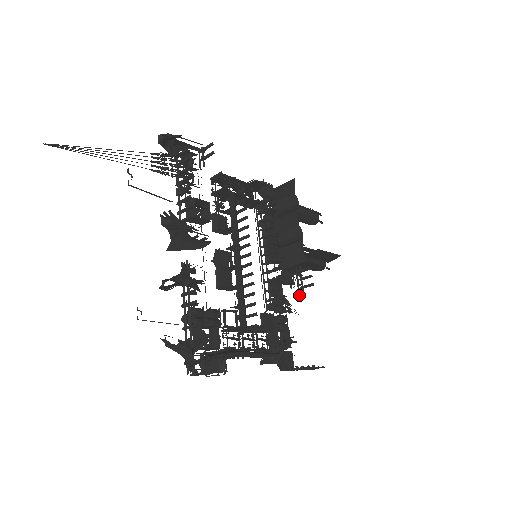
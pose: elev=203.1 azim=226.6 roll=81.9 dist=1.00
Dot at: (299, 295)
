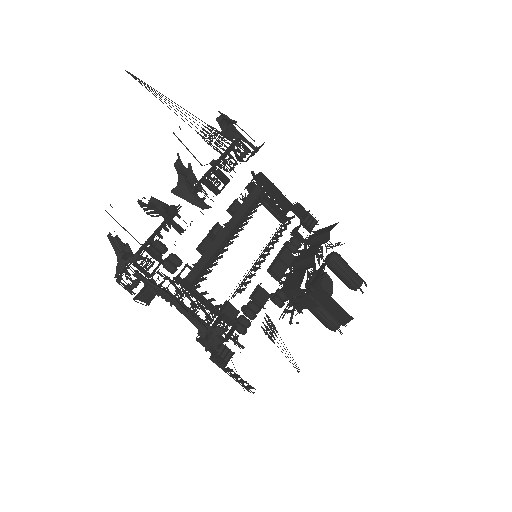
Dot at: (280, 317)
